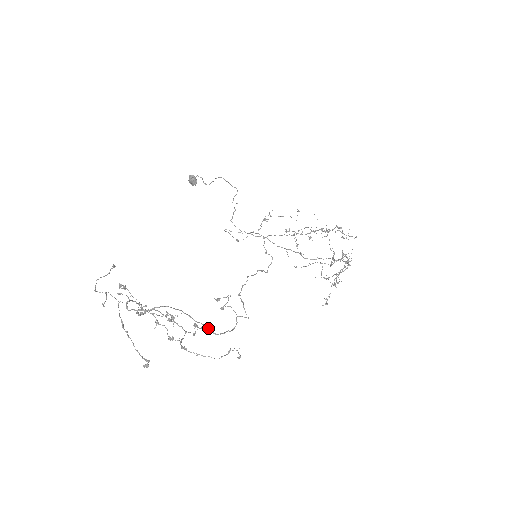
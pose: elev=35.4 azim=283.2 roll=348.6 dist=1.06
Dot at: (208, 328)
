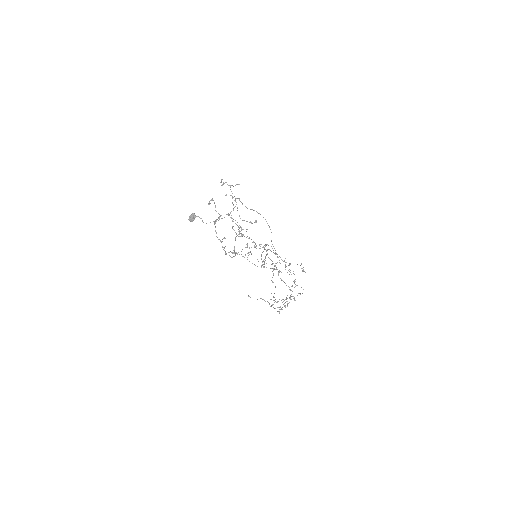
Dot at: occluded
